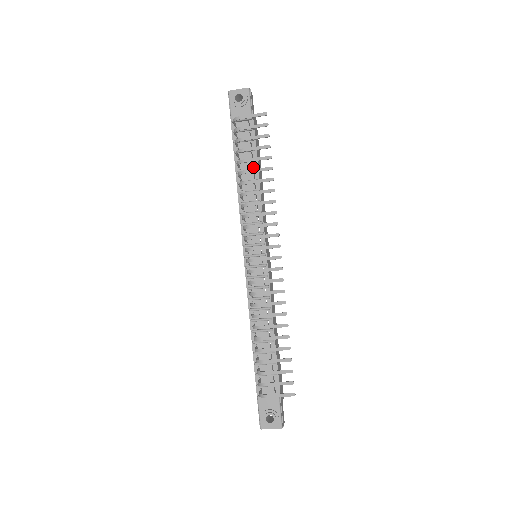
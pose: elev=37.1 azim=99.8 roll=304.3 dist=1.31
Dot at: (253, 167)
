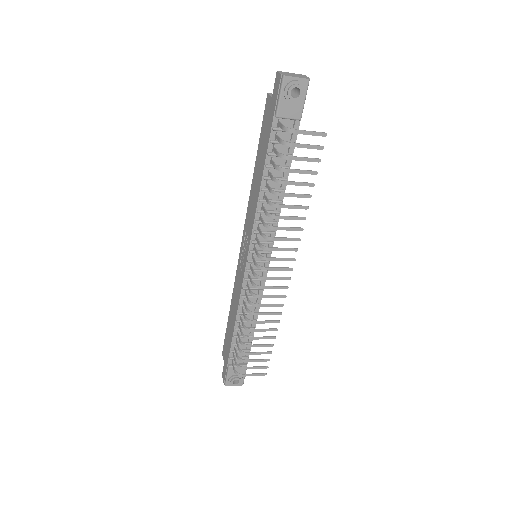
Dot at: occluded
